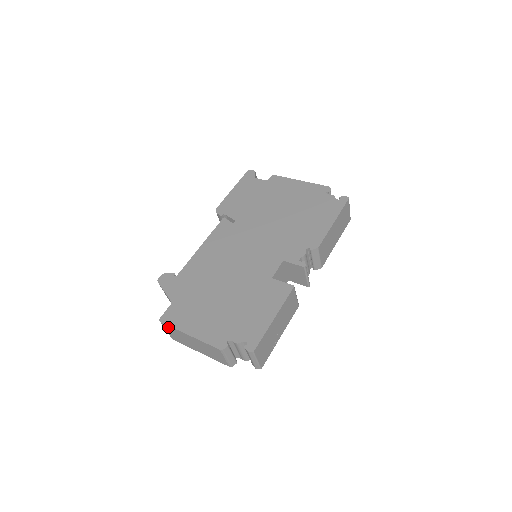
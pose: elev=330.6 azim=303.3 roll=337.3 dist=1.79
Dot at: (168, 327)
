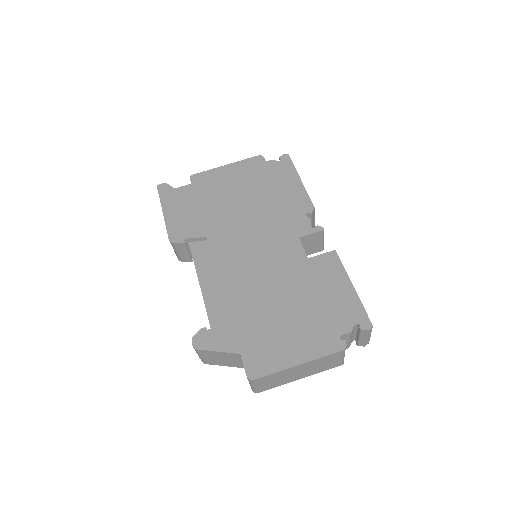
Dot at: (263, 379)
